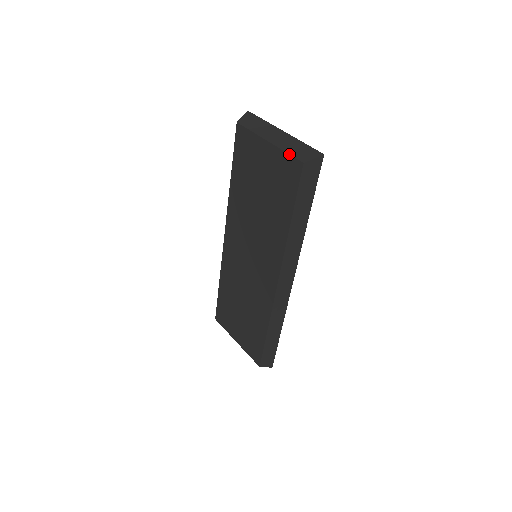
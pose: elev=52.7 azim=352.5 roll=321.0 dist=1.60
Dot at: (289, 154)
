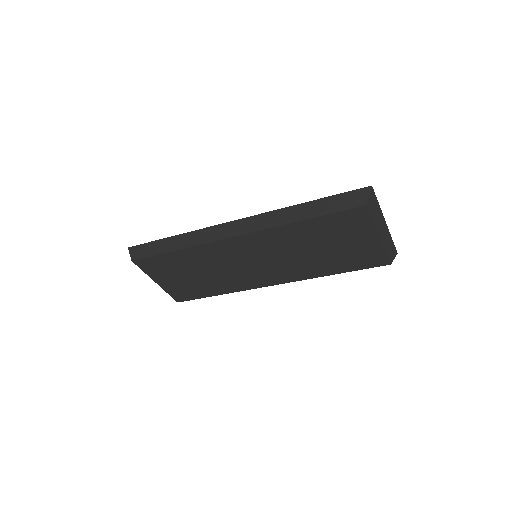
Dot at: (387, 254)
